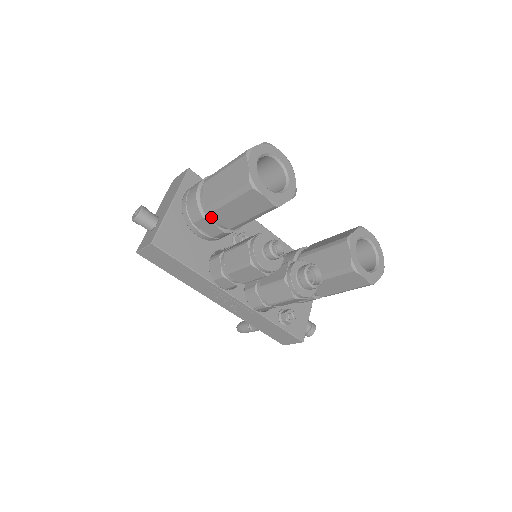
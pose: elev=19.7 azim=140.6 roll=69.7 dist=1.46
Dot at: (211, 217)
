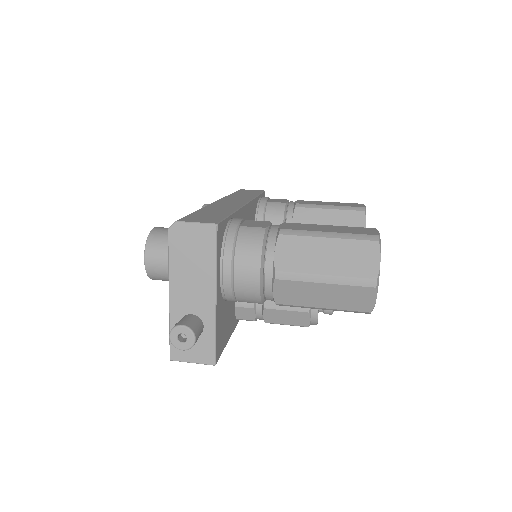
Dot at: (272, 300)
